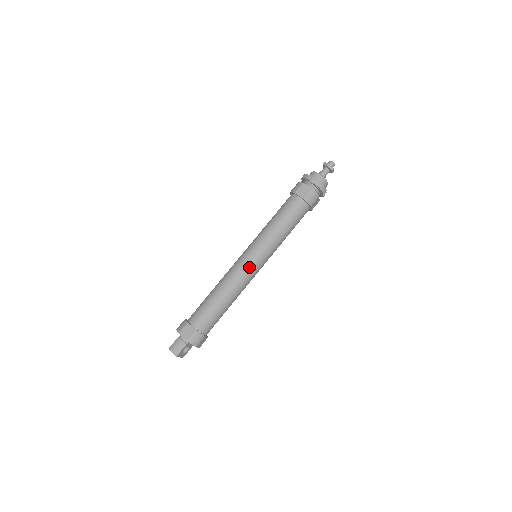
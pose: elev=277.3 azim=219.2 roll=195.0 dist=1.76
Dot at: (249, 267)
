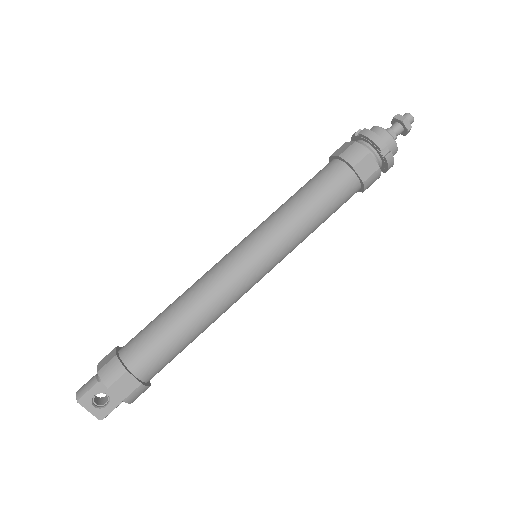
Dot at: (229, 261)
